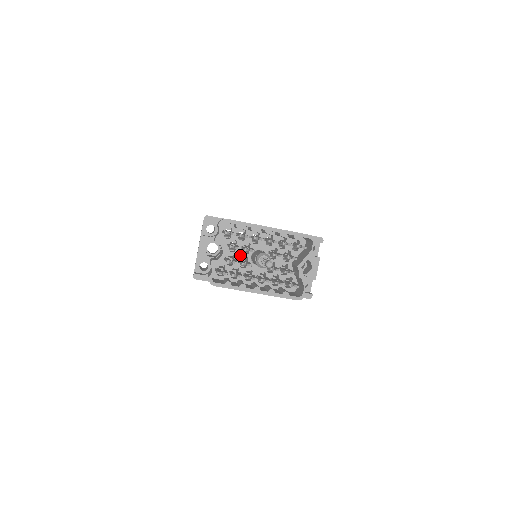
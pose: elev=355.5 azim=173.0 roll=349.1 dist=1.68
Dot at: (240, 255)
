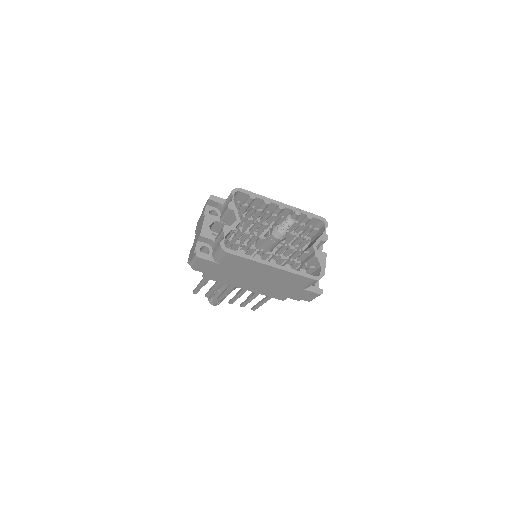
Dot at: (246, 240)
